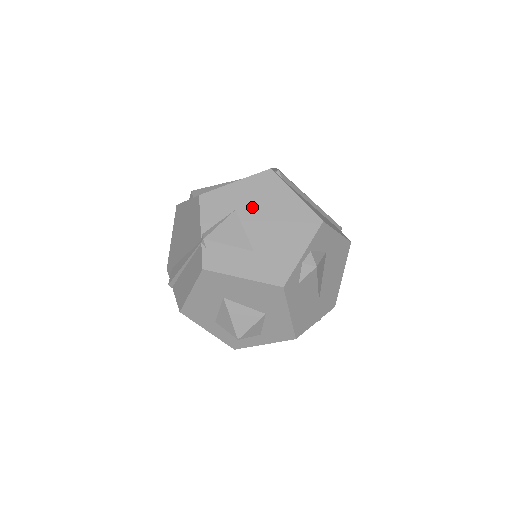
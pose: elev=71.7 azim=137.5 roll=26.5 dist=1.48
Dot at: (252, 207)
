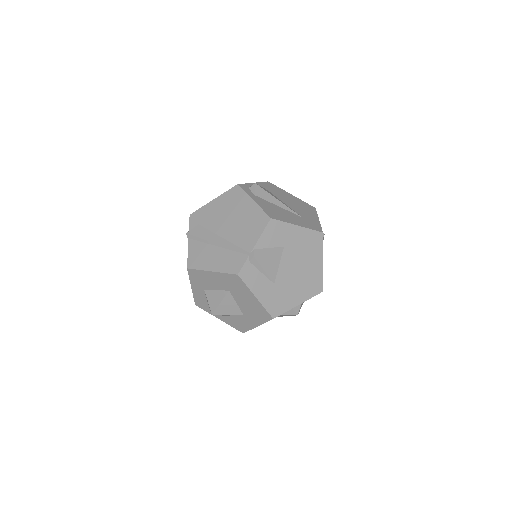
Dot at: (294, 252)
